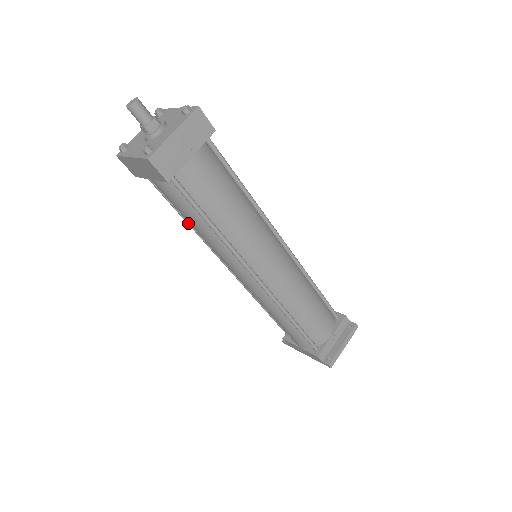
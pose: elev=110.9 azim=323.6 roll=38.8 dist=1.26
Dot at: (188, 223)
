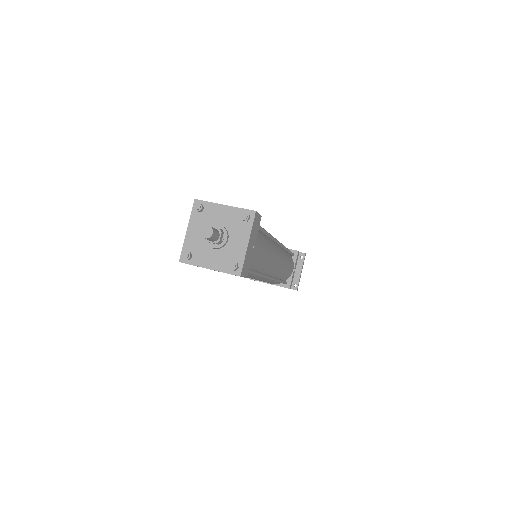
Dot at: occluded
